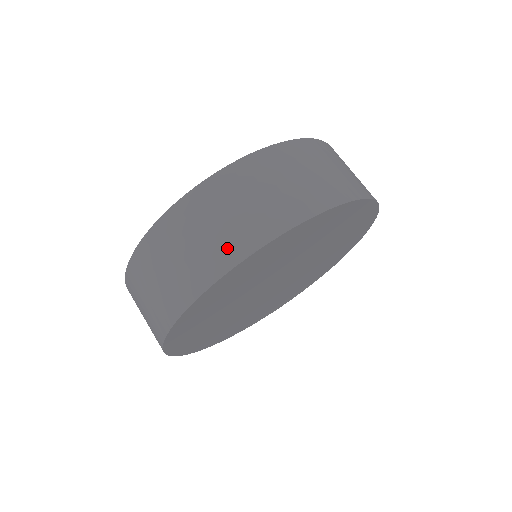
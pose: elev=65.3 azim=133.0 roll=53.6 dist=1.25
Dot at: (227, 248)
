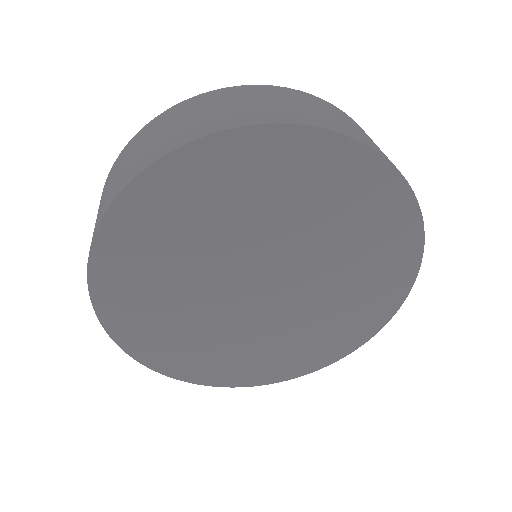
Dot at: (138, 163)
